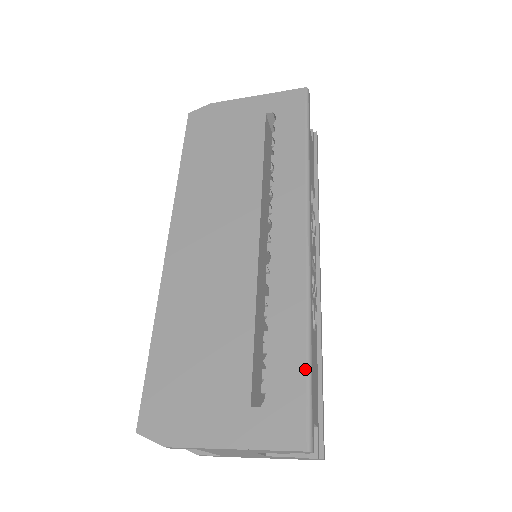
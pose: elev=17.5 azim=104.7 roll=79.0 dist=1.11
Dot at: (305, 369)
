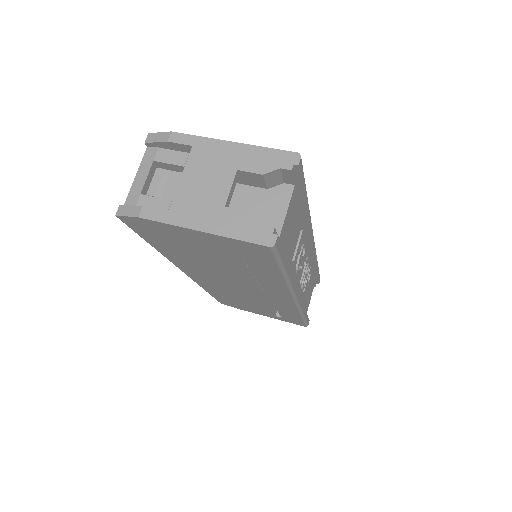
Dot at: (302, 320)
